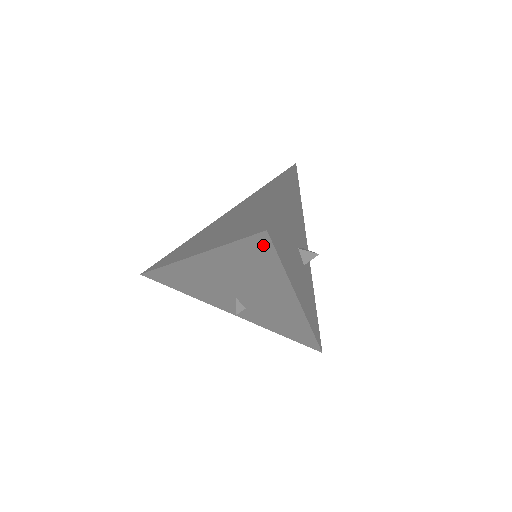
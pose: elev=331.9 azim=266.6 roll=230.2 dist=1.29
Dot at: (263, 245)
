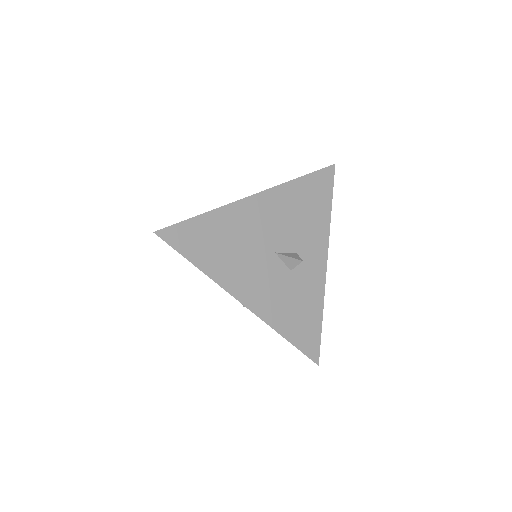
Dot at: occluded
